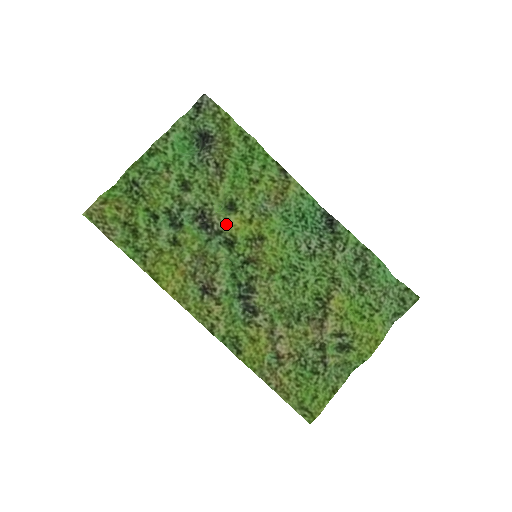
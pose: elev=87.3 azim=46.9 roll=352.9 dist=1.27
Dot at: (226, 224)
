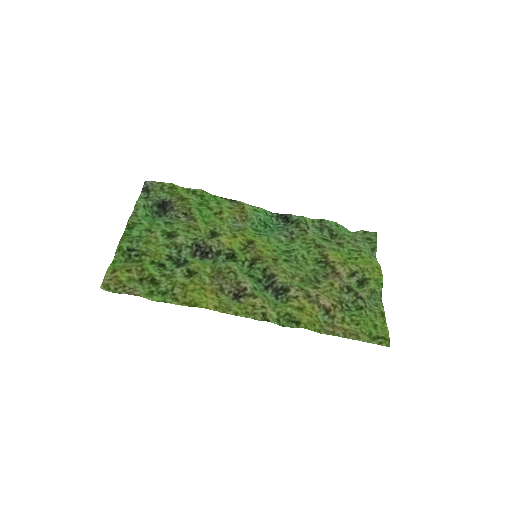
Dot at: (220, 243)
